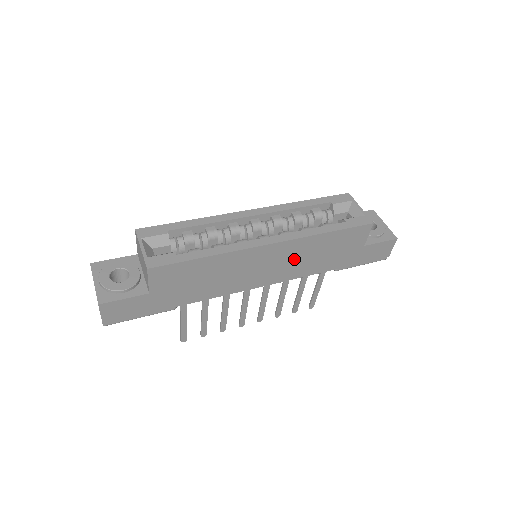
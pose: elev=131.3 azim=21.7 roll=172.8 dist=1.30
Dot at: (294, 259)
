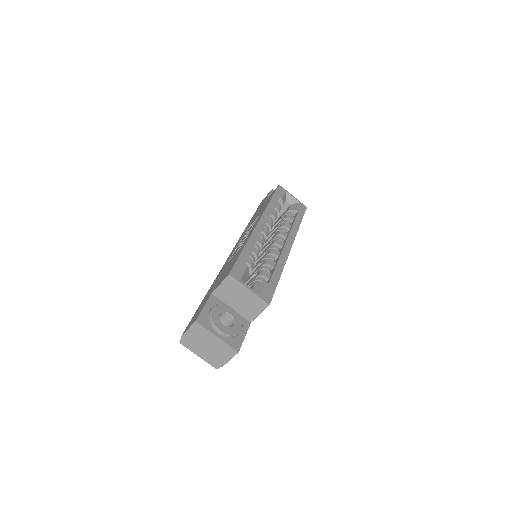
Dot at: occluded
